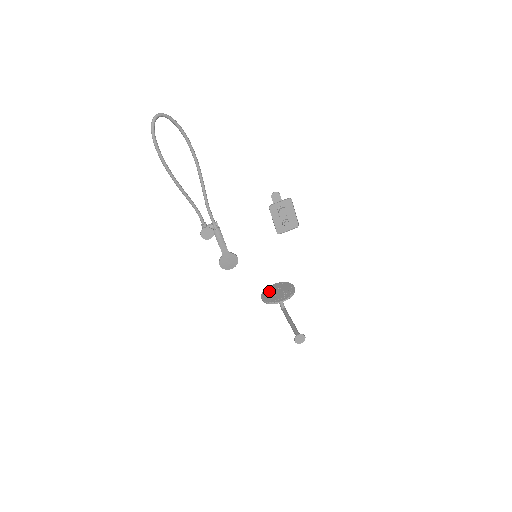
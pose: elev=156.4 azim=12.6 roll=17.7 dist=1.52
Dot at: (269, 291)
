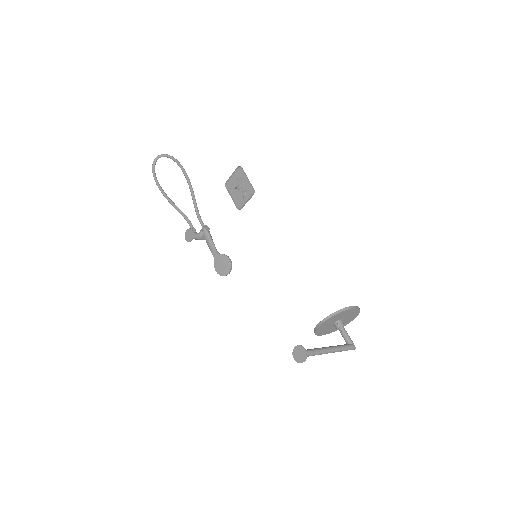
Dot at: occluded
